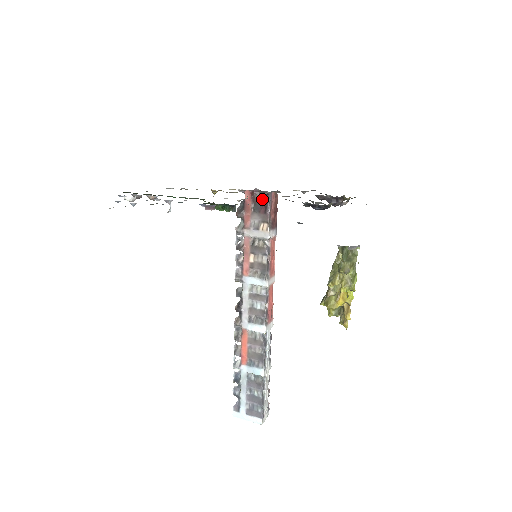
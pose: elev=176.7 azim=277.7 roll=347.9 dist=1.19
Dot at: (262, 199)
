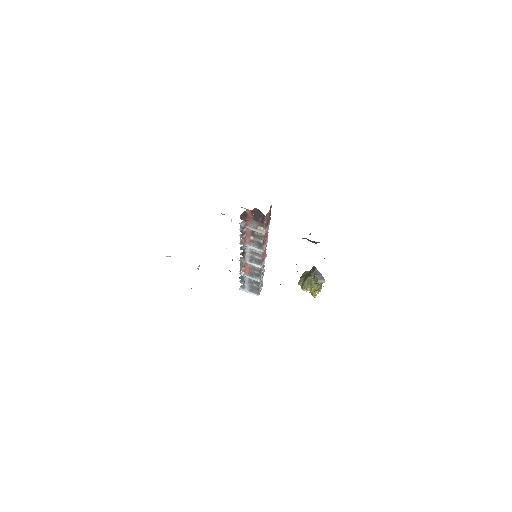
Dot at: (260, 213)
